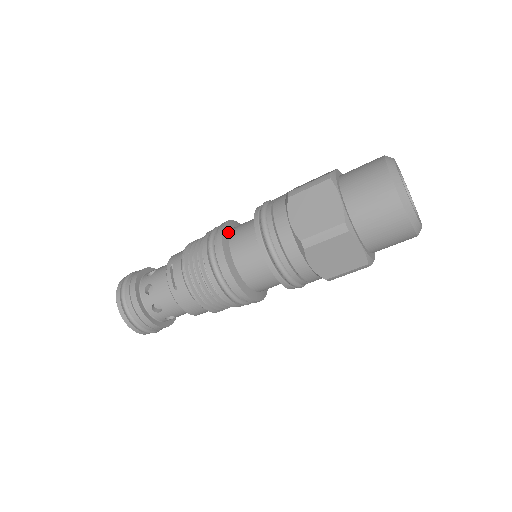
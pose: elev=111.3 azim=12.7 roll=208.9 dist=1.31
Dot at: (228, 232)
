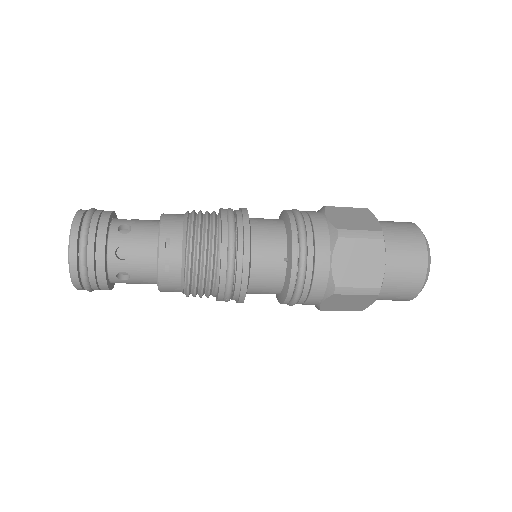
Dot at: (251, 232)
